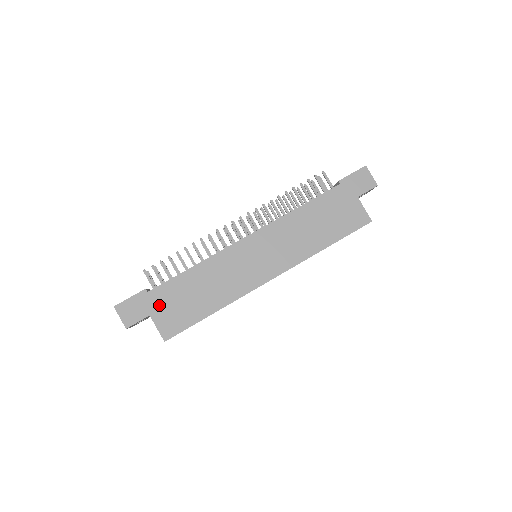
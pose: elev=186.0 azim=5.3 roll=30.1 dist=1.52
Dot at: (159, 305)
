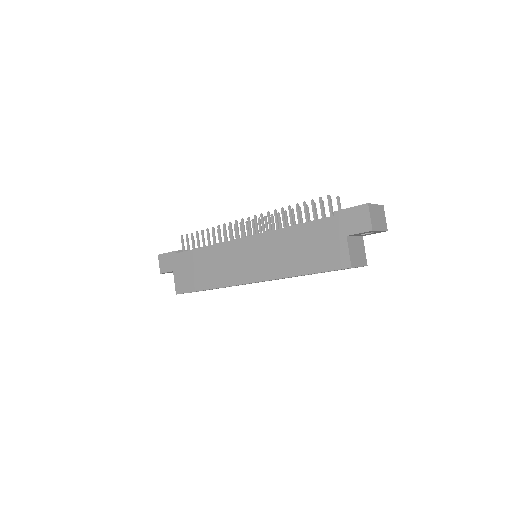
Dot at: (179, 266)
